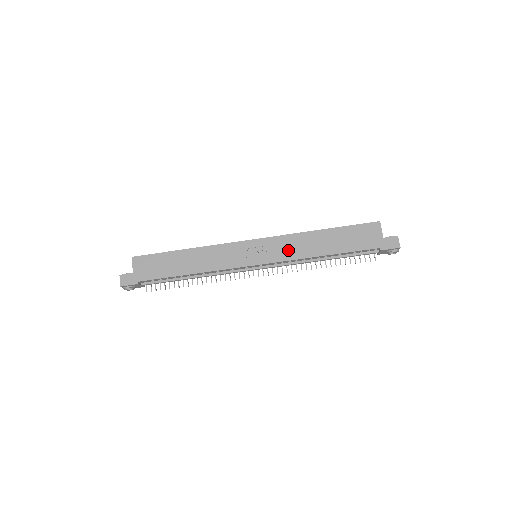
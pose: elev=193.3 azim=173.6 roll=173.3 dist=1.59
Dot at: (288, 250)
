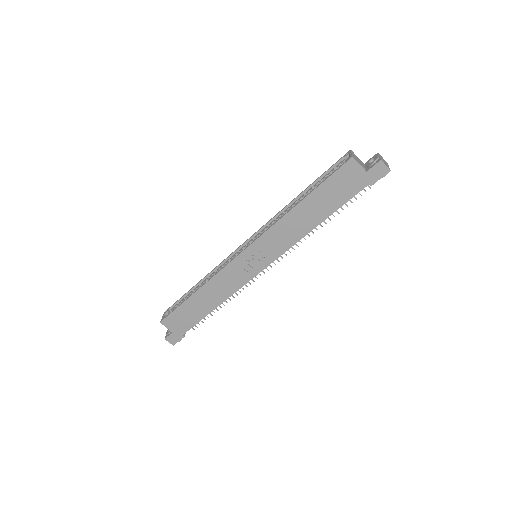
Dot at: (281, 241)
